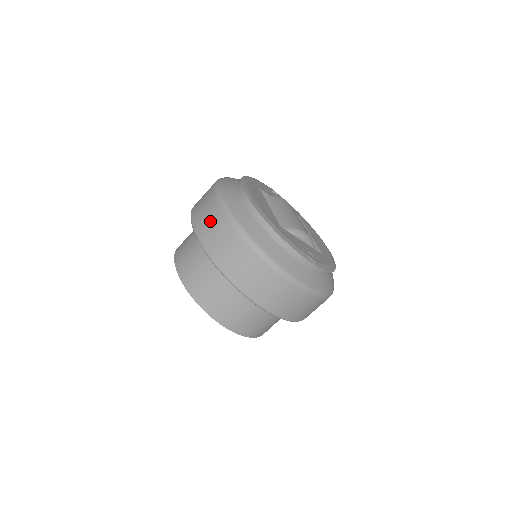
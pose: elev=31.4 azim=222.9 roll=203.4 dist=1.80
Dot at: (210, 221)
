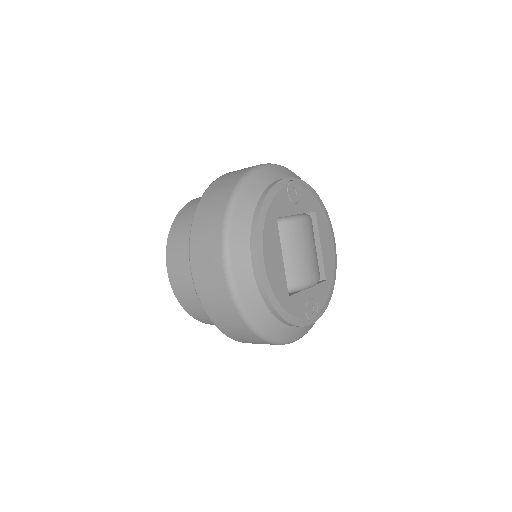
Dot at: (212, 288)
